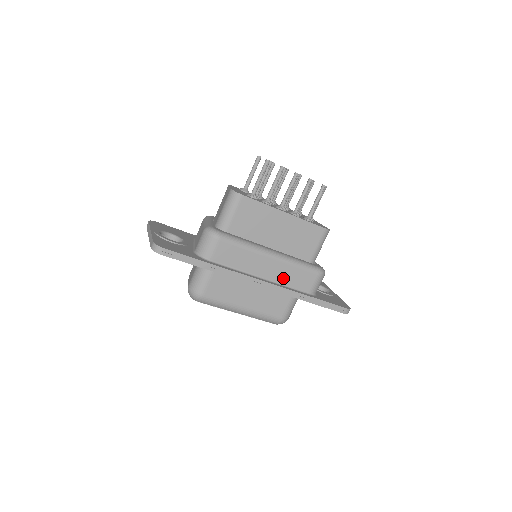
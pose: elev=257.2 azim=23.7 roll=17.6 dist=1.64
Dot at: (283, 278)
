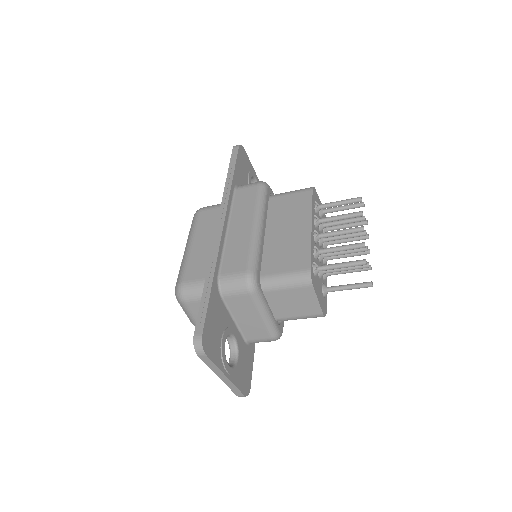
Dot at: occluded
